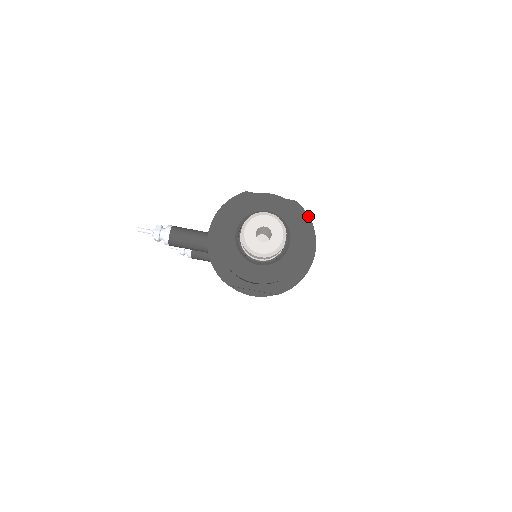
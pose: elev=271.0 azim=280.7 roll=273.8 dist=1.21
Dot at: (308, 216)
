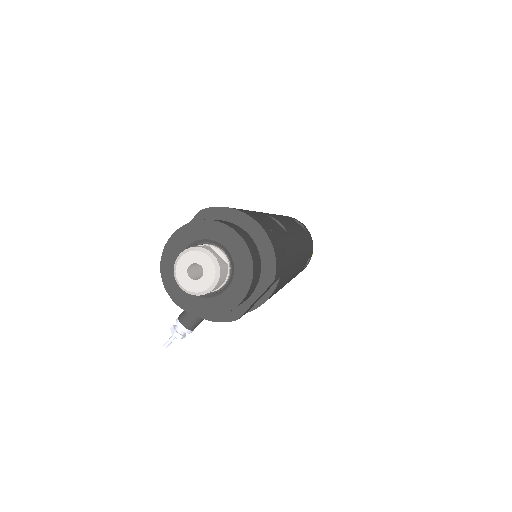
Dot at: (220, 207)
